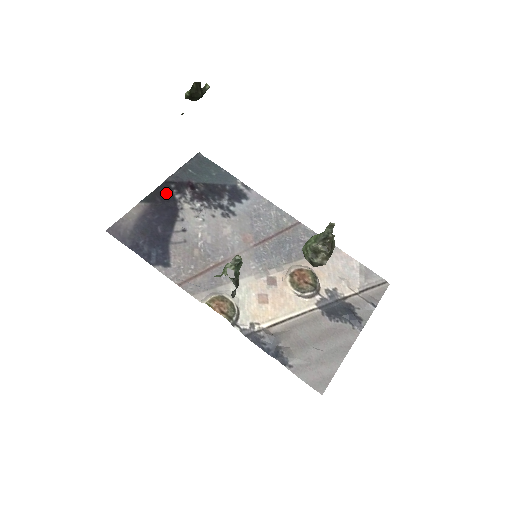
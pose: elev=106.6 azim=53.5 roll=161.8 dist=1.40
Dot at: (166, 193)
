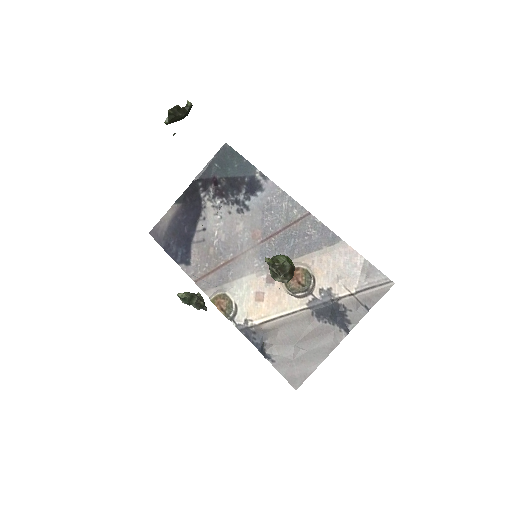
Dot at: (194, 192)
